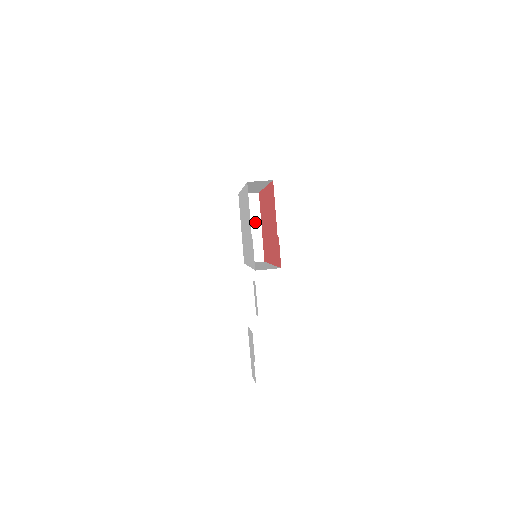
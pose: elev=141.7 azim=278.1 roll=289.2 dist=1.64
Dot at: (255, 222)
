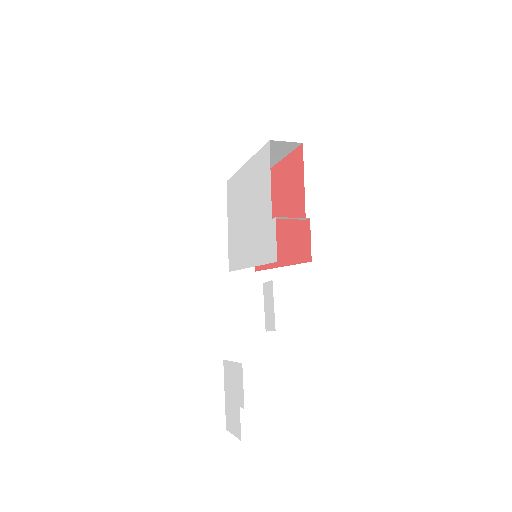
Dot at: occluded
